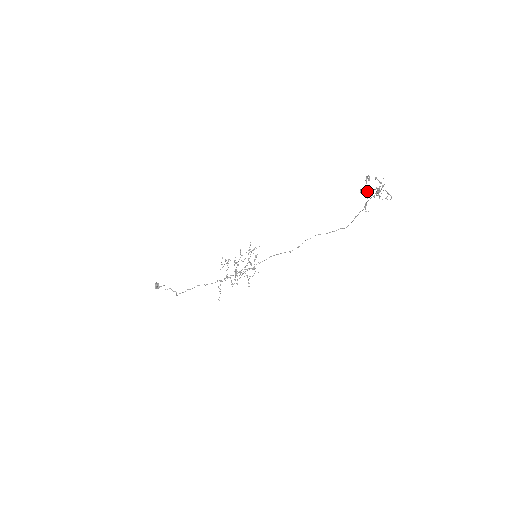
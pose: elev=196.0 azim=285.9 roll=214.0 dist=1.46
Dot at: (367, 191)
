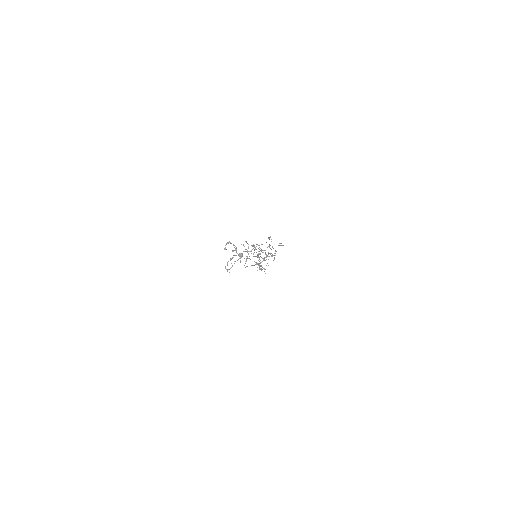
Dot at: occluded
